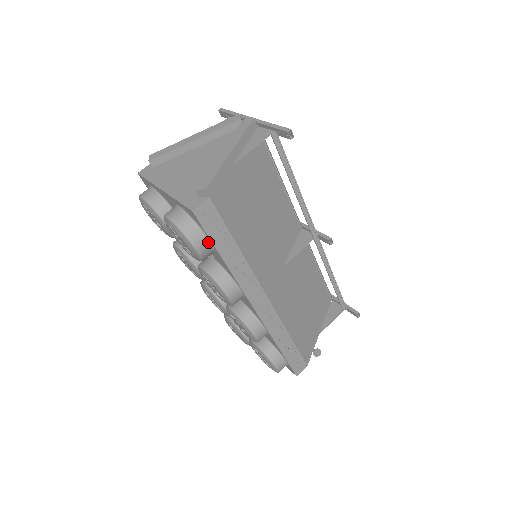
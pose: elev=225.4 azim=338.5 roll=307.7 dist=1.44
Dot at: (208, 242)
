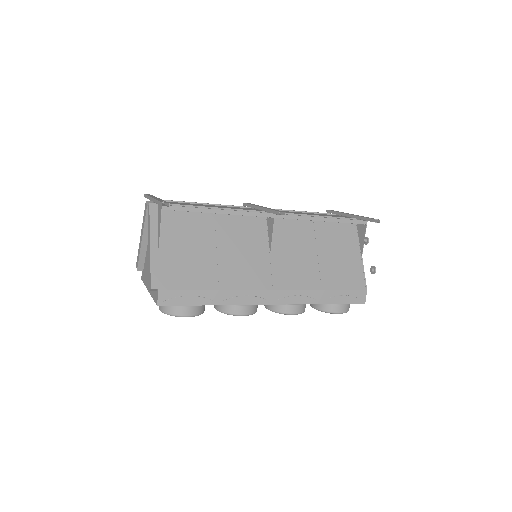
Dot at: (189, 306)
